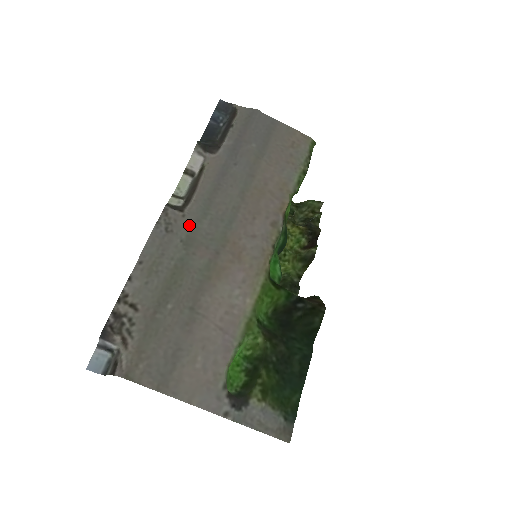
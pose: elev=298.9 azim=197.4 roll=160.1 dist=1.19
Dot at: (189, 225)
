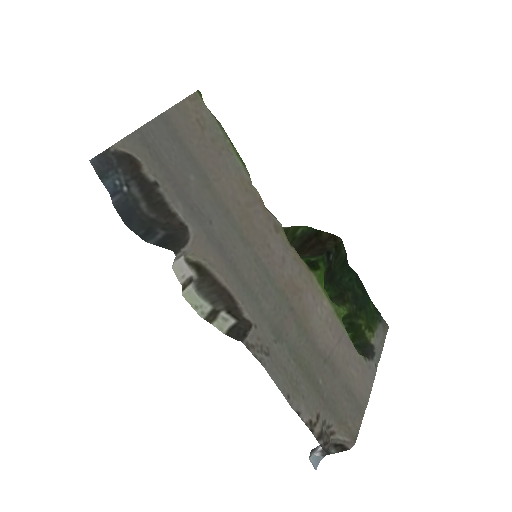
Dot at: (264, 325)
